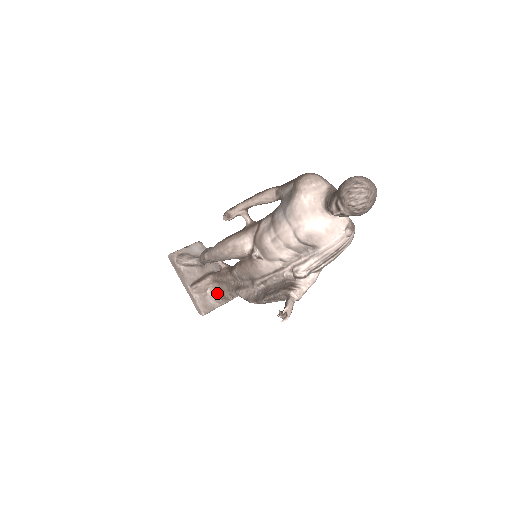
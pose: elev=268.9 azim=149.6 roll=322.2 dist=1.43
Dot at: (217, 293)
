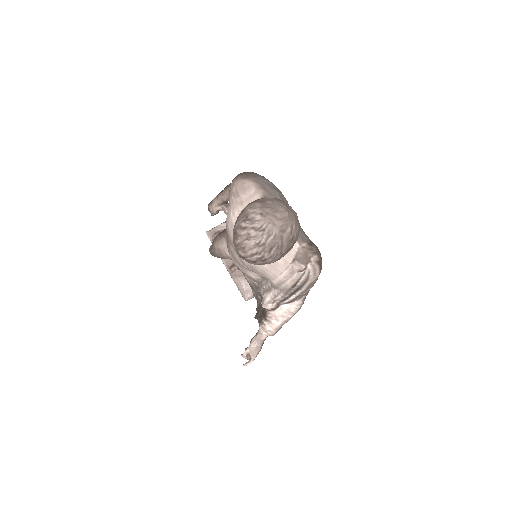
Dot at: occluded
